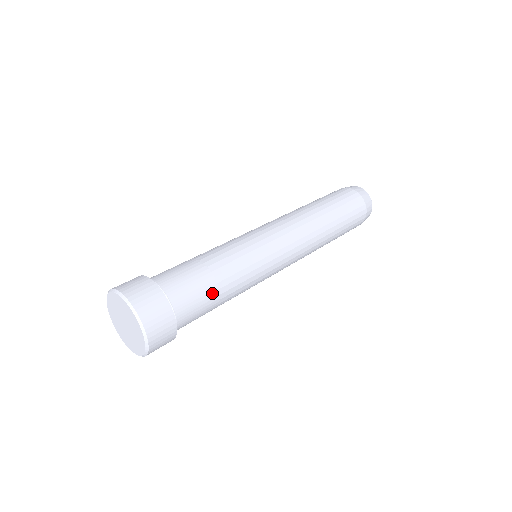
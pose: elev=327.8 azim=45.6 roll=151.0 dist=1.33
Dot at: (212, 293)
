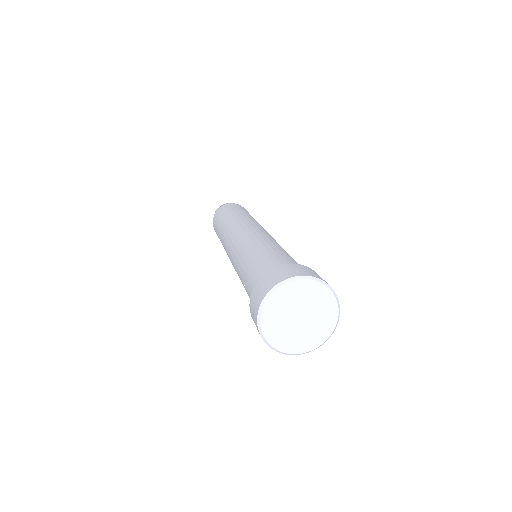
Dot at: occluded
